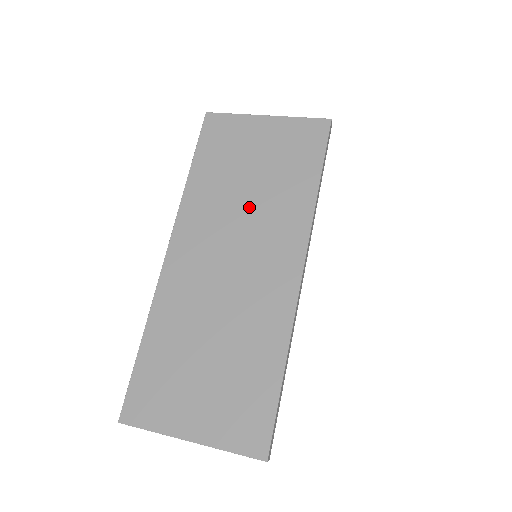
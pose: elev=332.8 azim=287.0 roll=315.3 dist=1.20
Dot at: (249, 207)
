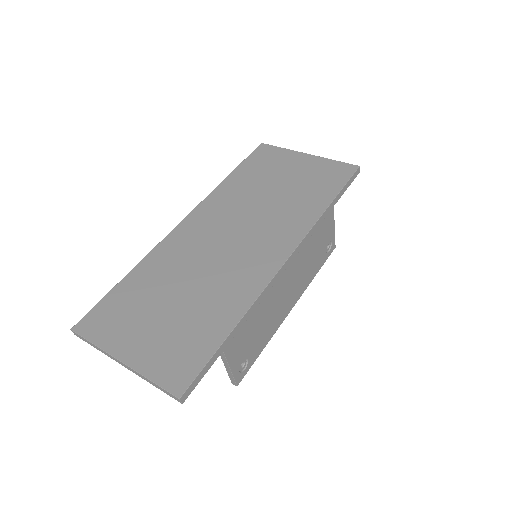
Dot at: (264, 207)
